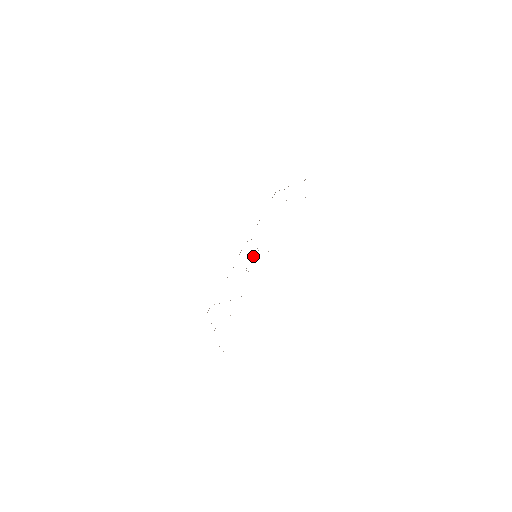
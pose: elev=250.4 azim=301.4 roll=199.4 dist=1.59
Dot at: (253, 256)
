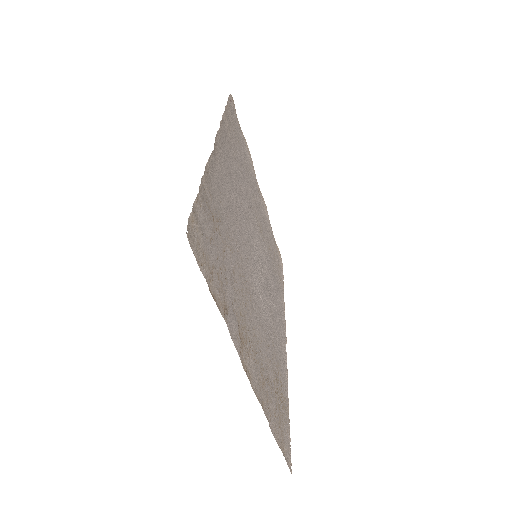
Dot at: (256, 249)
